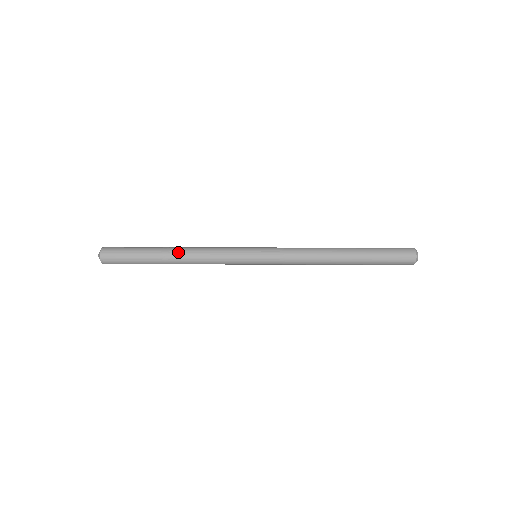
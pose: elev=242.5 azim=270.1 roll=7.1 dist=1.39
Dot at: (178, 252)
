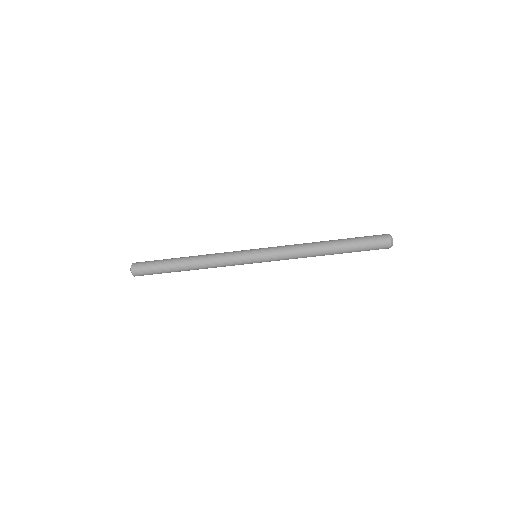
Dot at: (192, 258)
